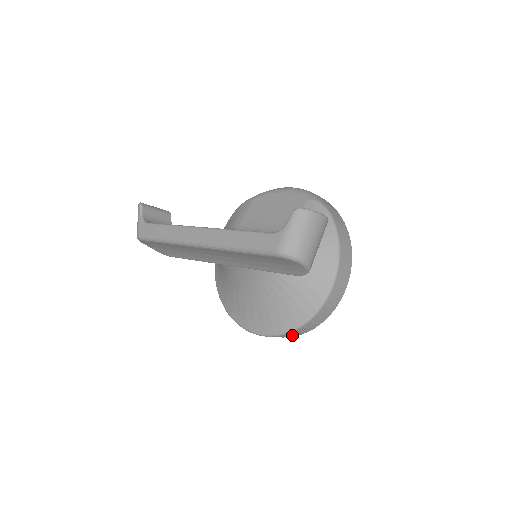
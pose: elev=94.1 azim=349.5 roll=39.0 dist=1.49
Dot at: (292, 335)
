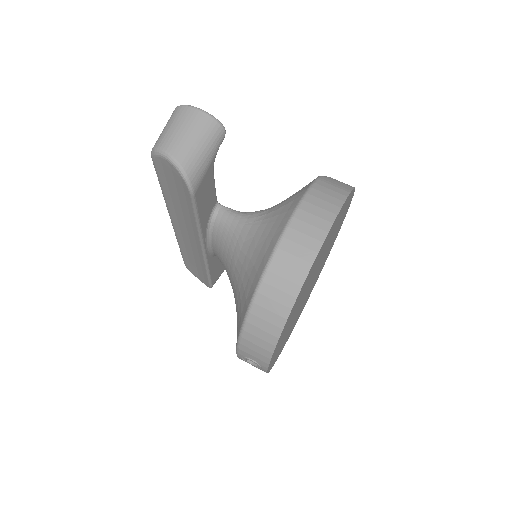
Dot at: (261, 345)
